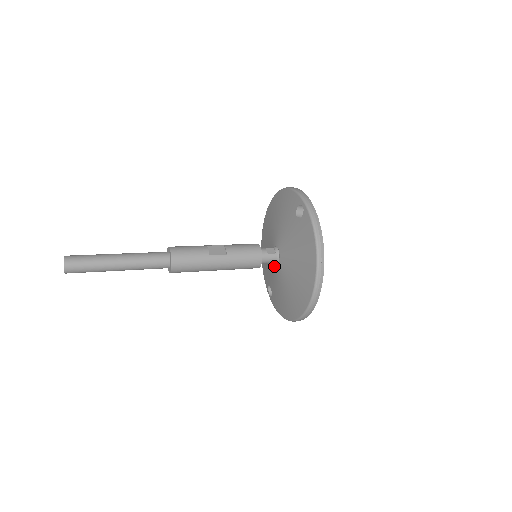
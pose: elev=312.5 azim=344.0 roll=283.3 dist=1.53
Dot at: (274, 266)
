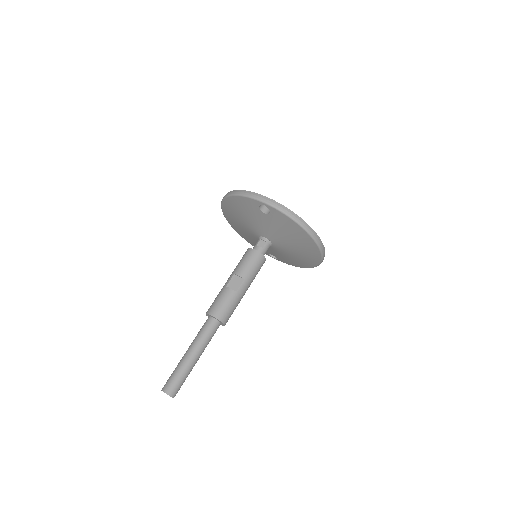
Dot at: (269, 247)
